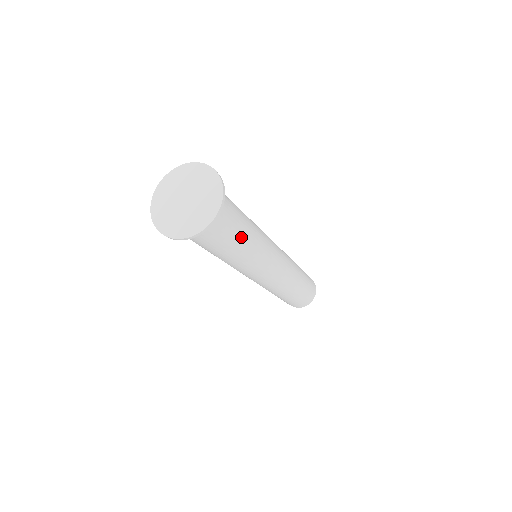
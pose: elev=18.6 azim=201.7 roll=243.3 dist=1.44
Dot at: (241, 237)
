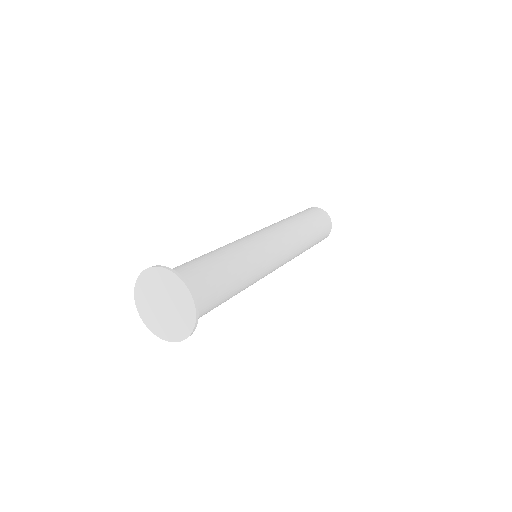
Dot at: (226, 299)
